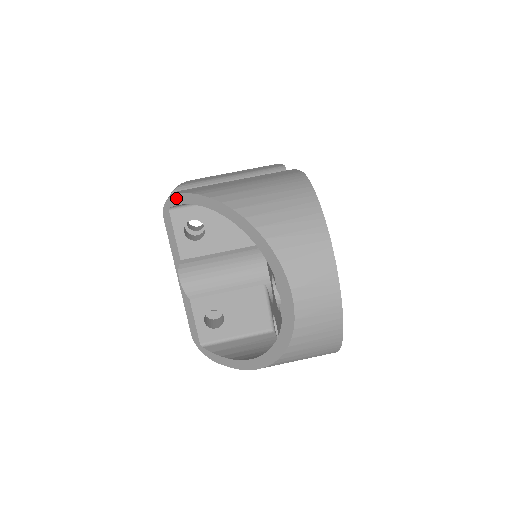
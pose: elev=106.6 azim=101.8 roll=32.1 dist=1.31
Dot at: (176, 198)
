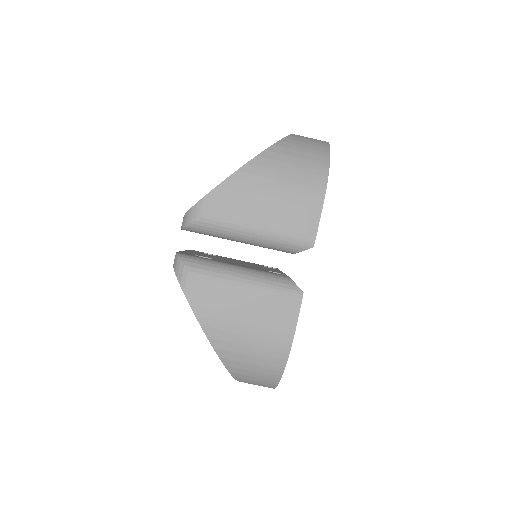
Dot at: (184, 293)
